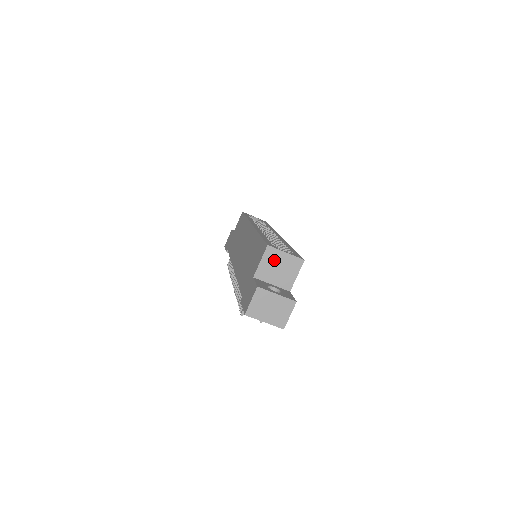
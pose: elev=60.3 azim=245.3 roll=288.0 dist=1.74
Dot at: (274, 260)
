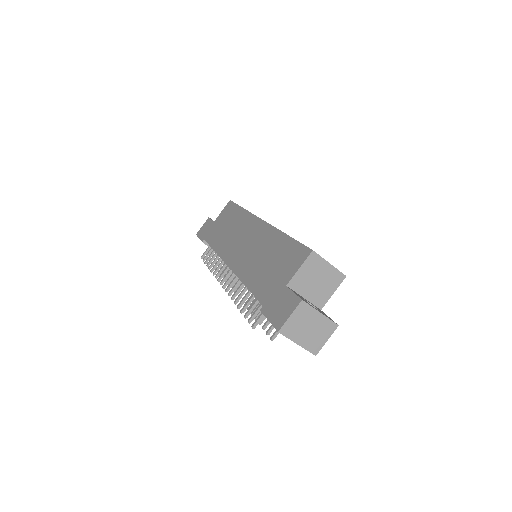
Dot at: (315, 269)
